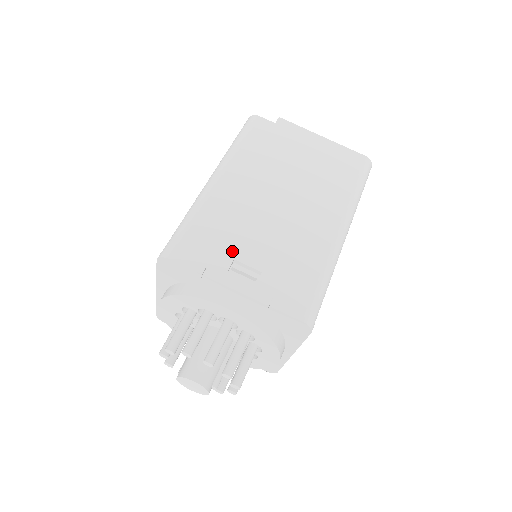
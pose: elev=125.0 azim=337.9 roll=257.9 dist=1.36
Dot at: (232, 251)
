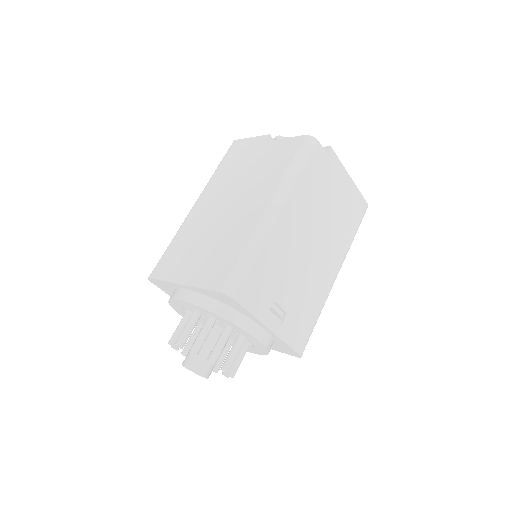
Dot at: (274, 293)
